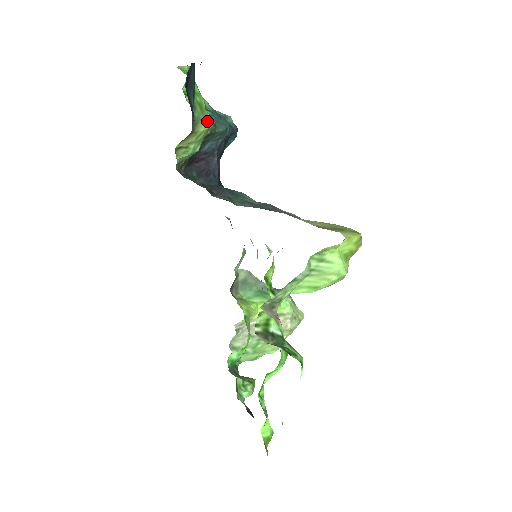
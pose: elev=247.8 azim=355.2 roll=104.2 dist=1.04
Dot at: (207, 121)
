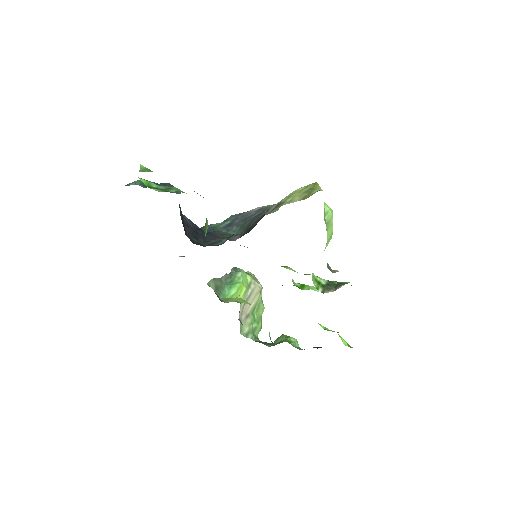
Dot at: occluded
